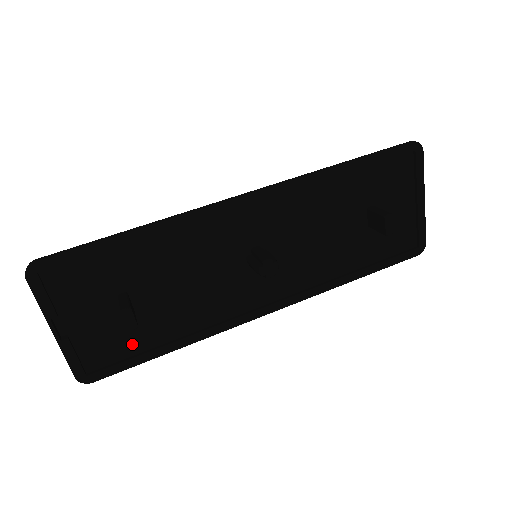
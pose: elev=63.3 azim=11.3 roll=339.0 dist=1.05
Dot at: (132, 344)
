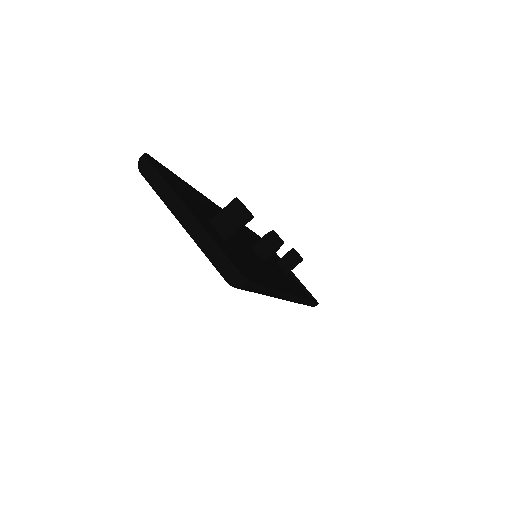
Dot at: (246, 269)
